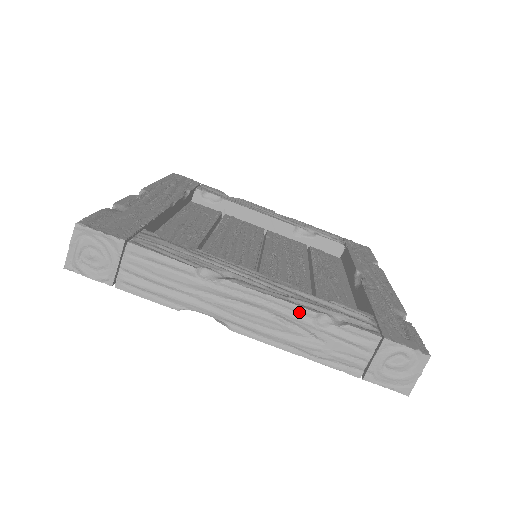
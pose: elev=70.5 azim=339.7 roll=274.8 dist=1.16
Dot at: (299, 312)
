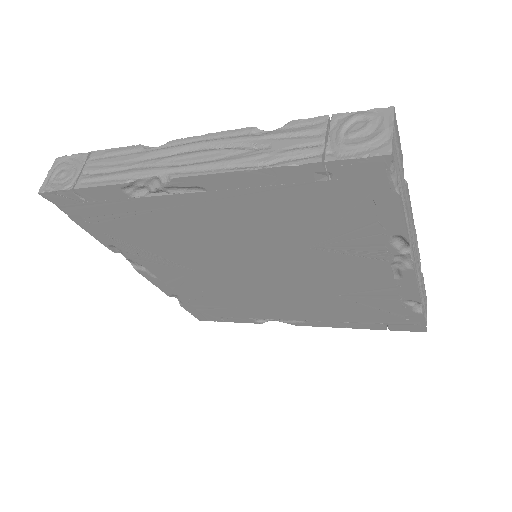
Dot at: (237, 134)
